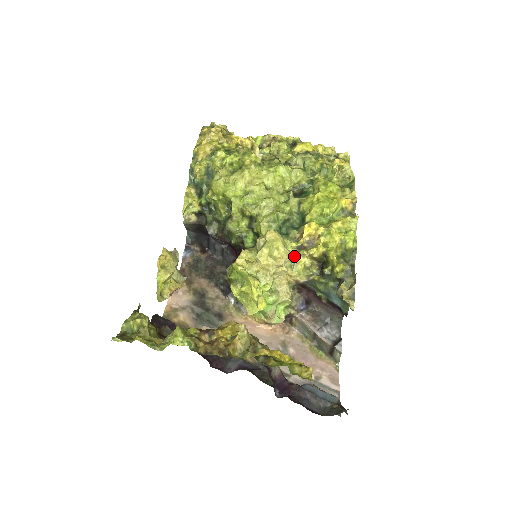
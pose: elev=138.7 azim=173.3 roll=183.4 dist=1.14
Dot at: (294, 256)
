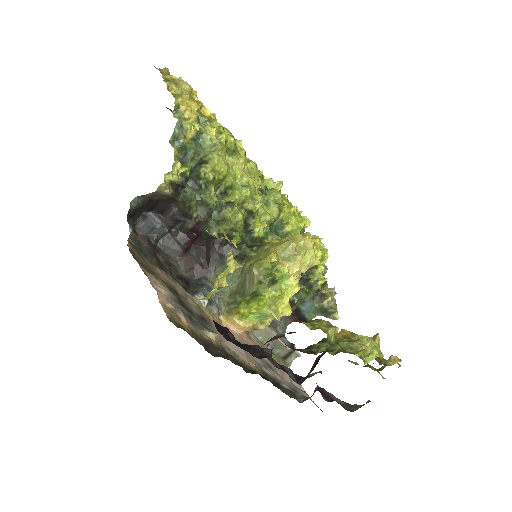
Dot at: occluded
